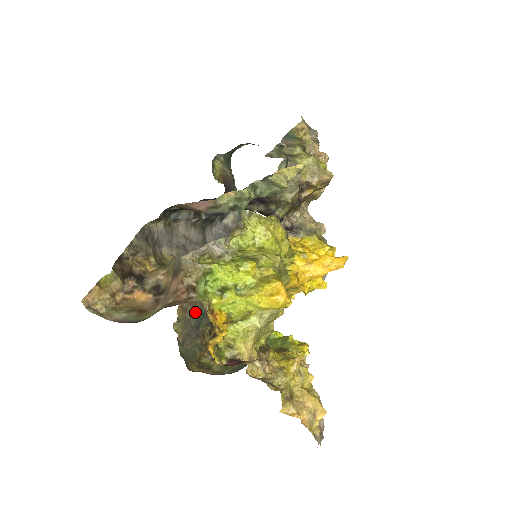
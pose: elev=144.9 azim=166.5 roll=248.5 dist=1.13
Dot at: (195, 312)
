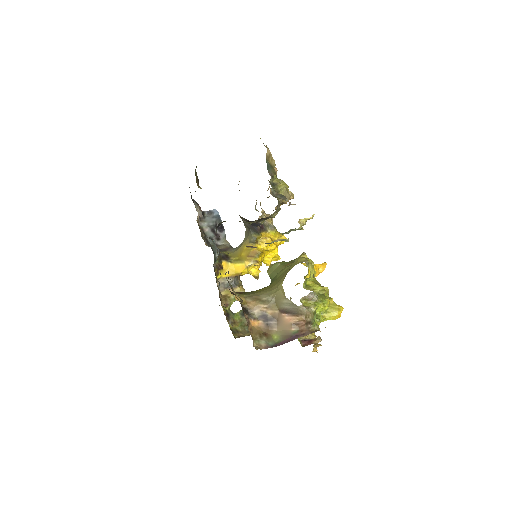
Dot at: occluded
